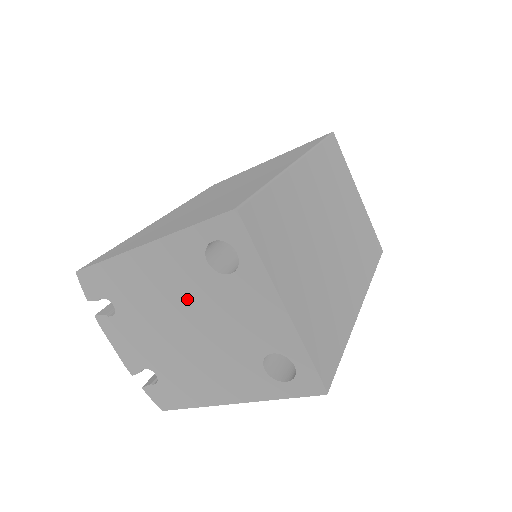
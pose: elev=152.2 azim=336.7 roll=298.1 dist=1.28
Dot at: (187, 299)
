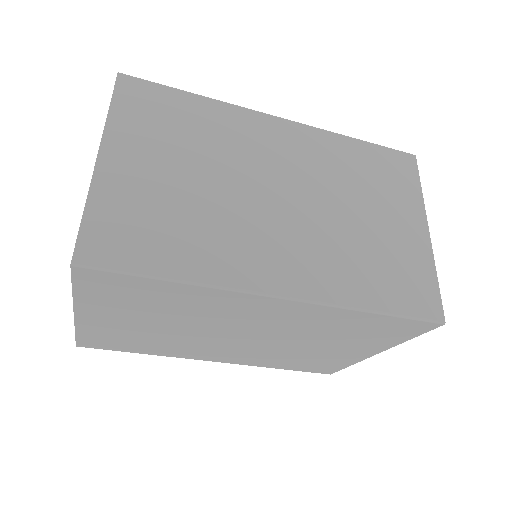
Dot at: occluded
